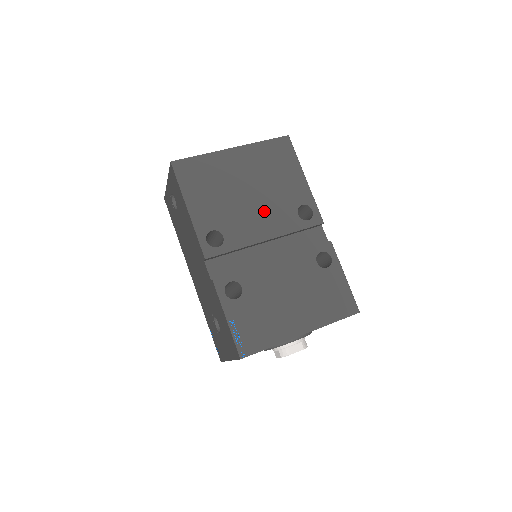
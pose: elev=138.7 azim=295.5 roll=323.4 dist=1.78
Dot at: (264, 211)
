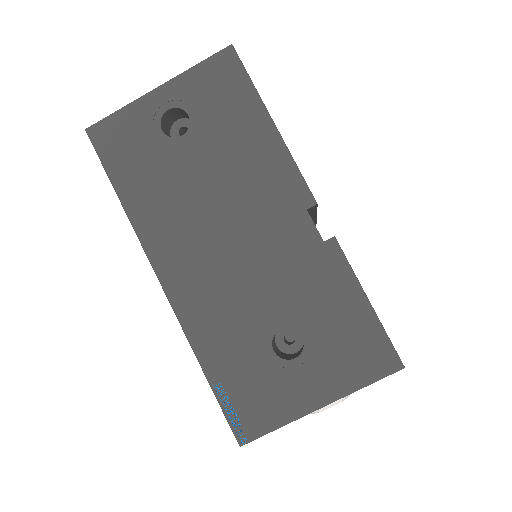
Dot at: occluded
